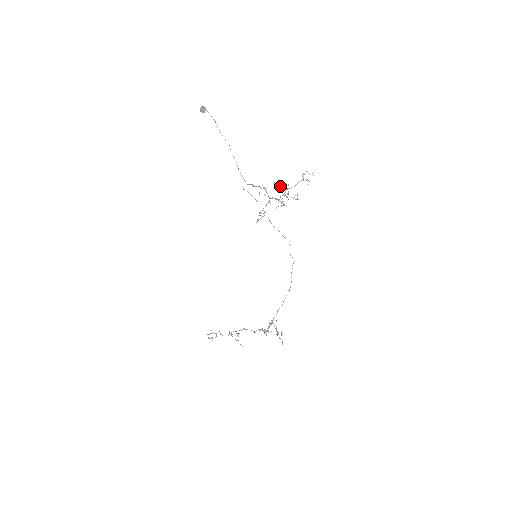
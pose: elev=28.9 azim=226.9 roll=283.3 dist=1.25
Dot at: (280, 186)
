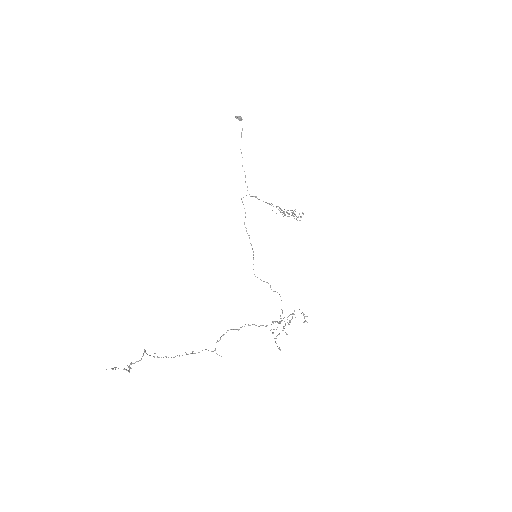
Dot at: (278, 209)
